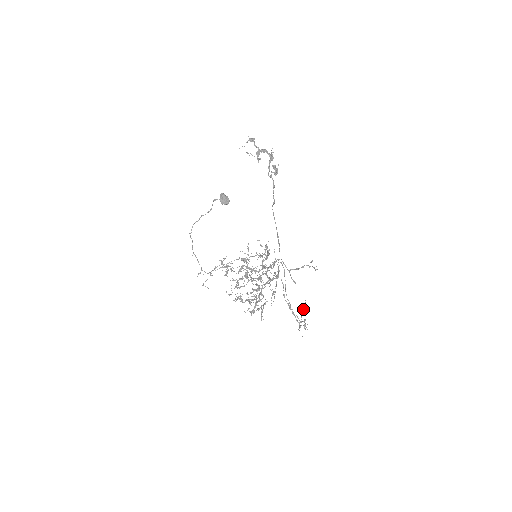
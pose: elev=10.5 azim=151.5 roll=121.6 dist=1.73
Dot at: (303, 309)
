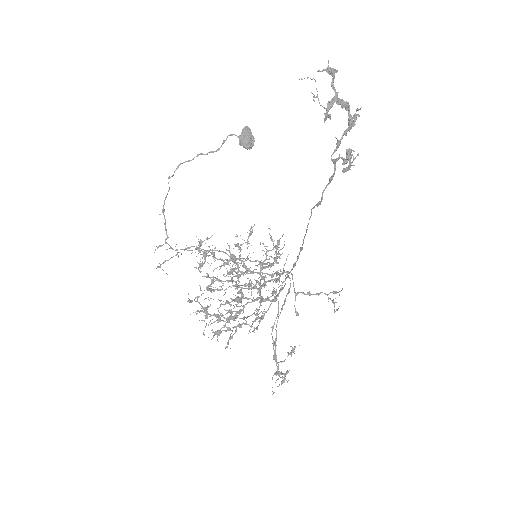
Dot at: (292, 351)
